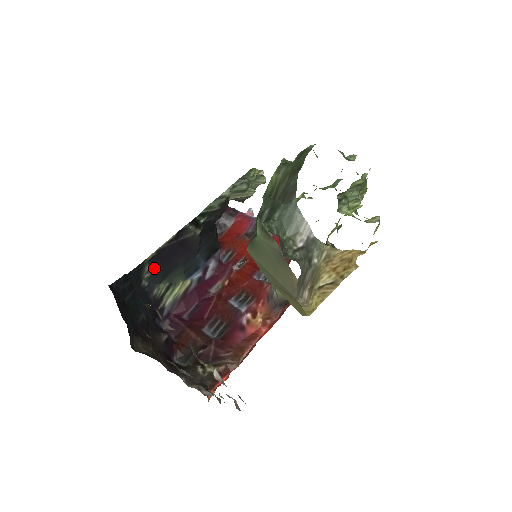
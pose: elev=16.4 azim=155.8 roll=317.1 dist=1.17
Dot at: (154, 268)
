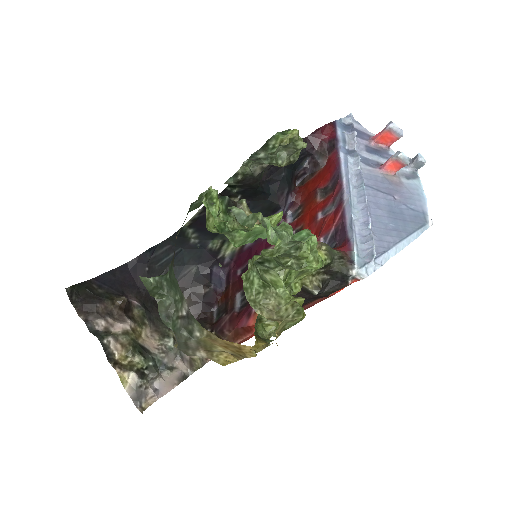
Dot at: (198, 230)
